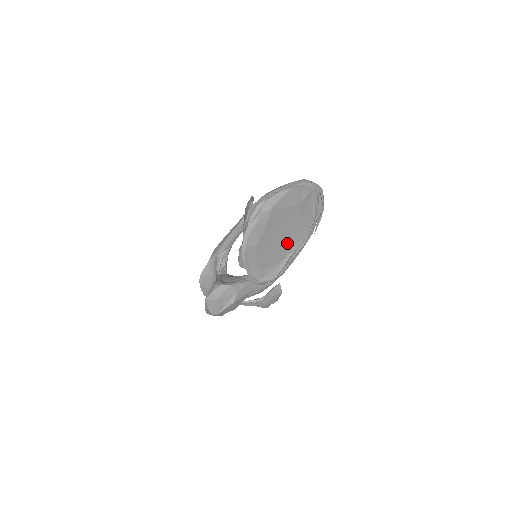
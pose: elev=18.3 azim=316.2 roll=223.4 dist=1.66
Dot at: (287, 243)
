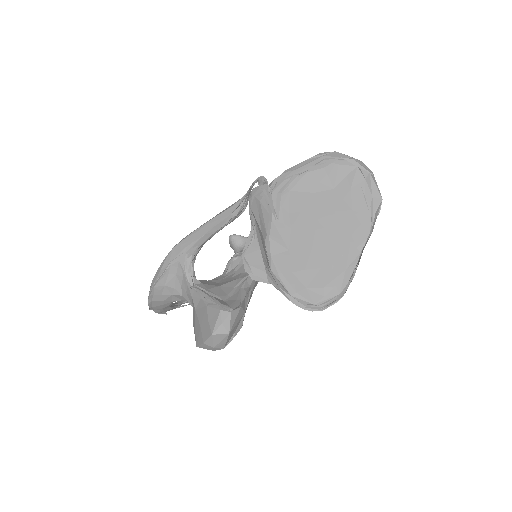
Dot at: (340, 247)
